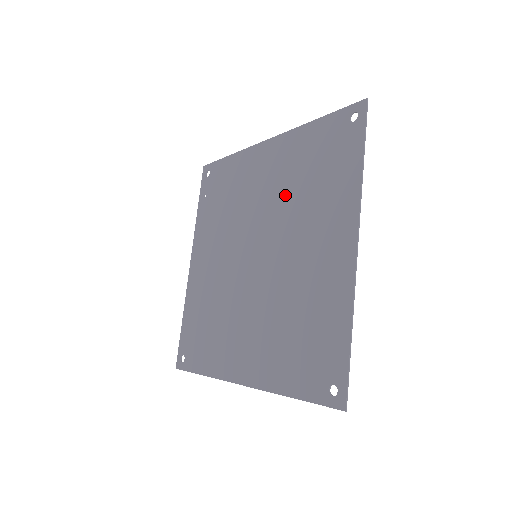
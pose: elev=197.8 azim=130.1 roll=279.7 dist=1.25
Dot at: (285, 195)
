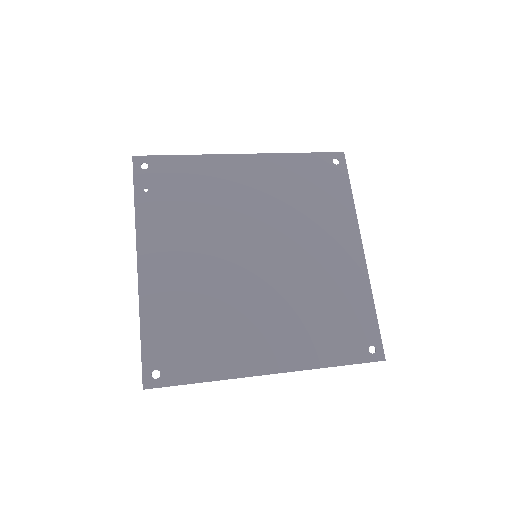
Dot at: (281, 206)
